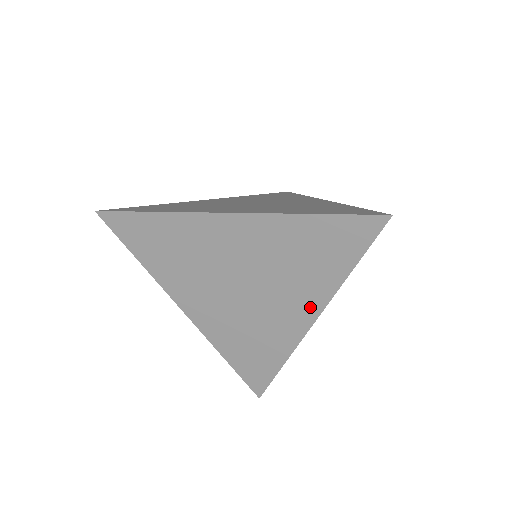
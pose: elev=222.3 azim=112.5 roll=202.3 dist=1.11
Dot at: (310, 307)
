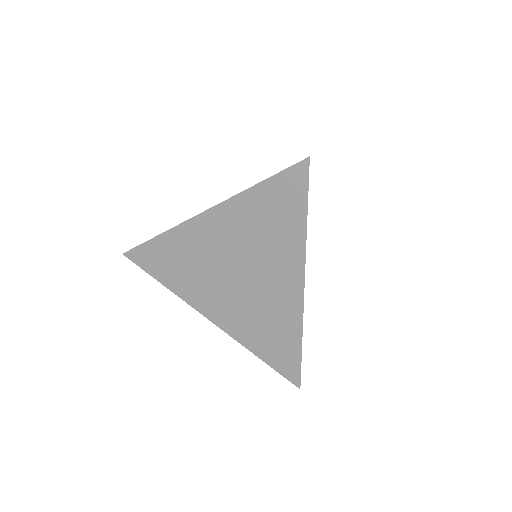
Dot at: occluded
